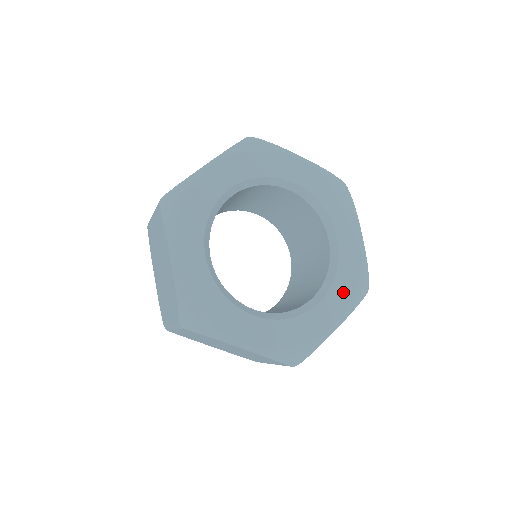
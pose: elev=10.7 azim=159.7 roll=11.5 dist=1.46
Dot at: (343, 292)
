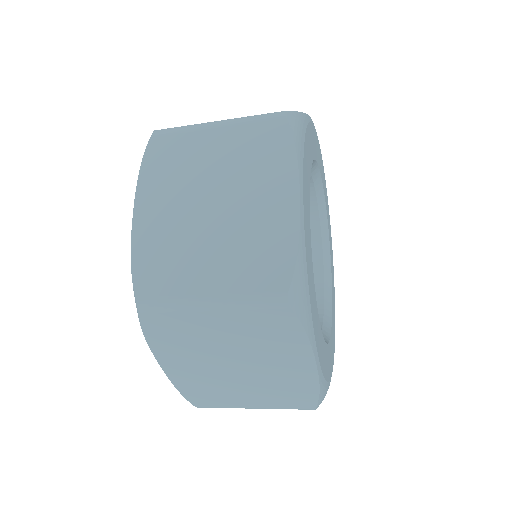
Dot at: (331, 249)
